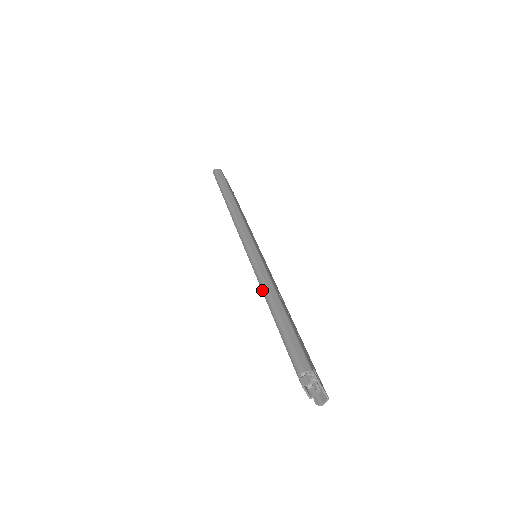
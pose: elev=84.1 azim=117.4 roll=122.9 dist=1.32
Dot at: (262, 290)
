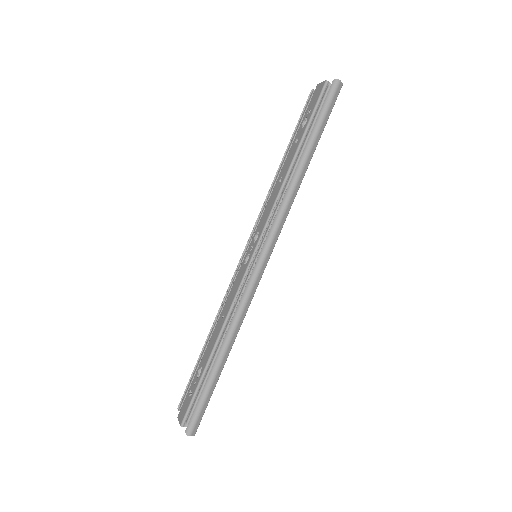
Dot at: (226, 336)
